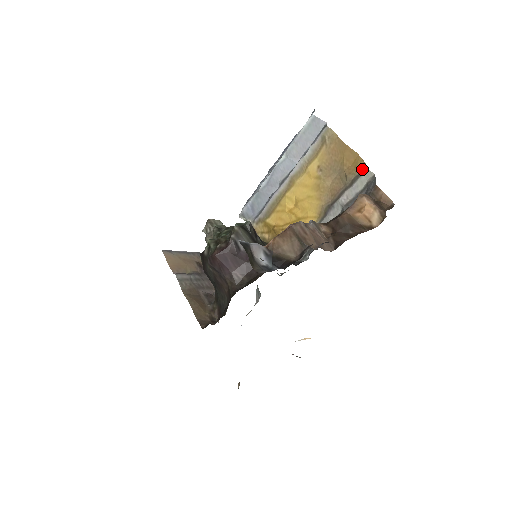
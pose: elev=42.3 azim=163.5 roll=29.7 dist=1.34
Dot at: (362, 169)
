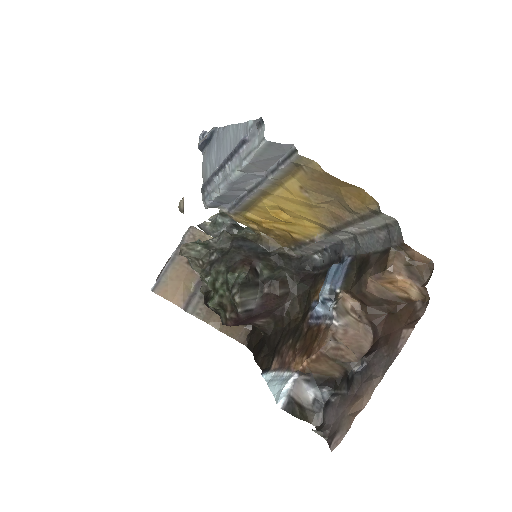
Dot at: (375, 212)
